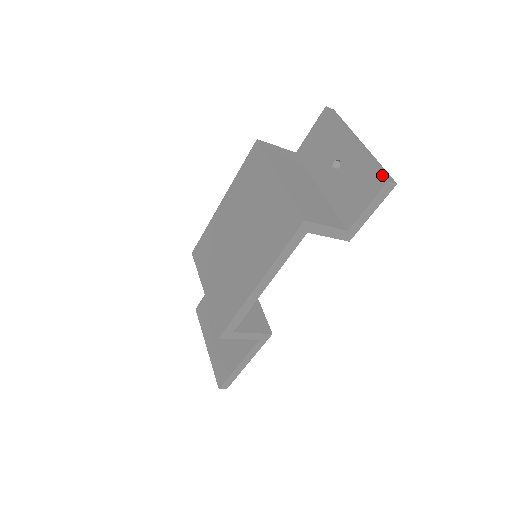
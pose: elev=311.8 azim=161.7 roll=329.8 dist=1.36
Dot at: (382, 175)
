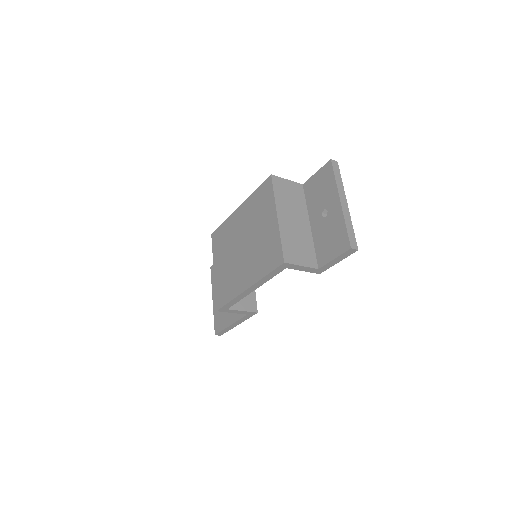
Dot at: (349, 241)
